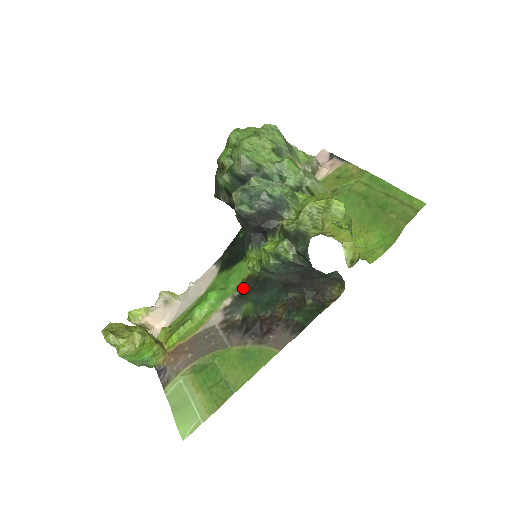
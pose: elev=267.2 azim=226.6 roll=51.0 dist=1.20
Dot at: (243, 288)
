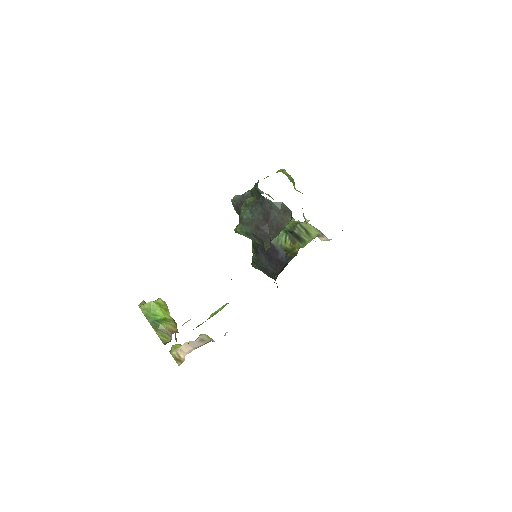
Dot at: occluded
